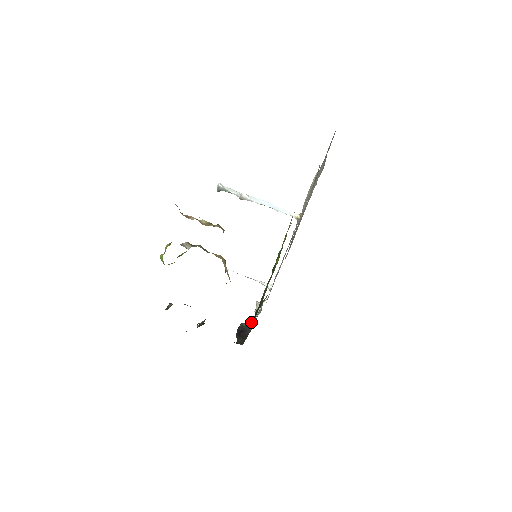
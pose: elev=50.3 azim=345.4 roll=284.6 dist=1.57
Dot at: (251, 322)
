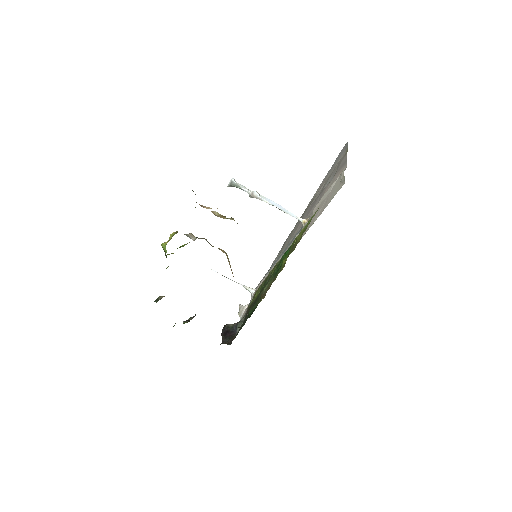
Dot at: (239, 323)
